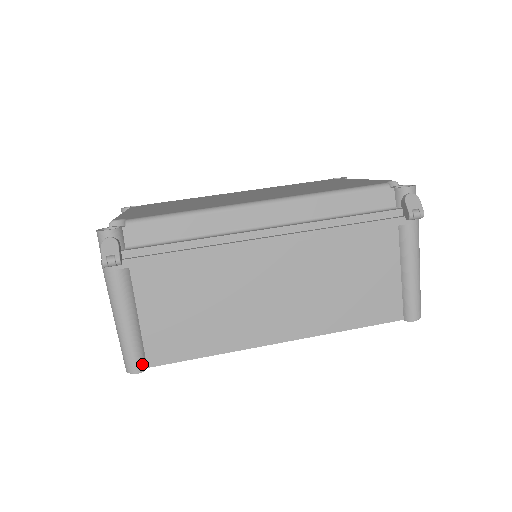
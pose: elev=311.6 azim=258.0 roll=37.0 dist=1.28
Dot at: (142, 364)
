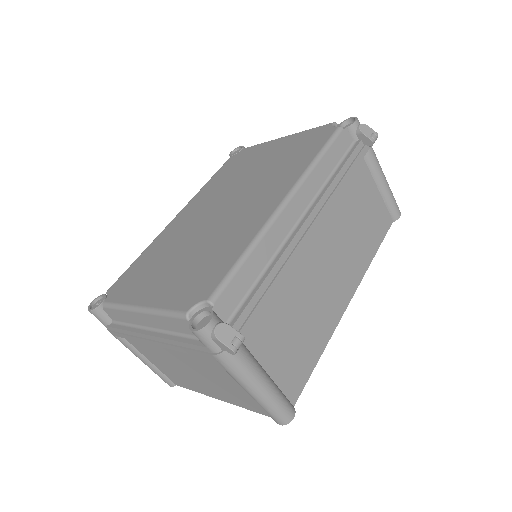
Dot at: (292, 407)
